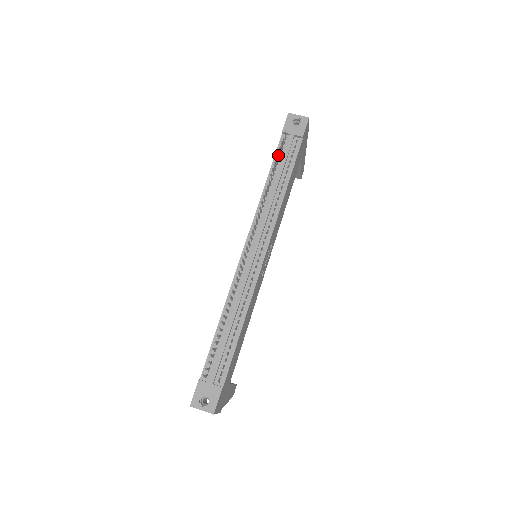
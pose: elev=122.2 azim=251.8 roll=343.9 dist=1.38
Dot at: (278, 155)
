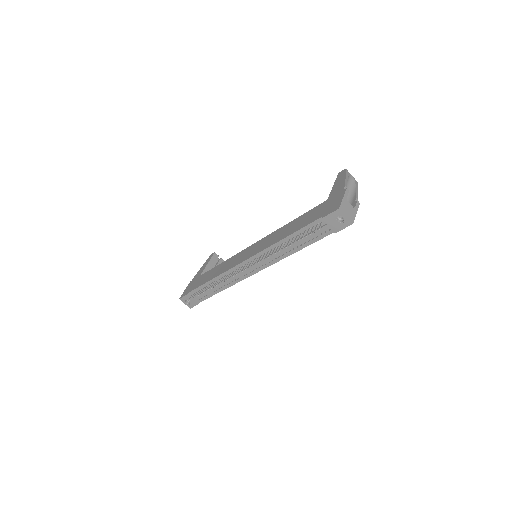
Dot at: (303, 236)
